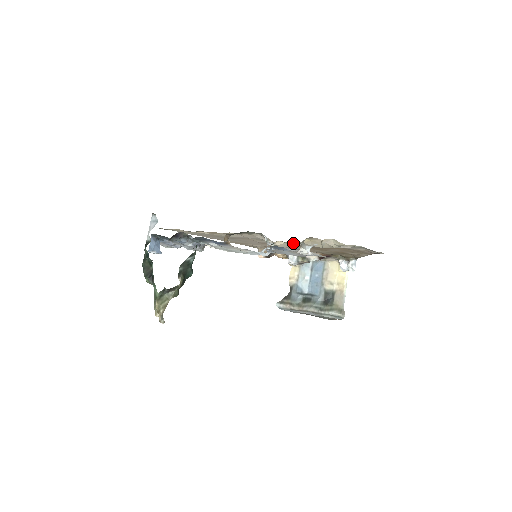
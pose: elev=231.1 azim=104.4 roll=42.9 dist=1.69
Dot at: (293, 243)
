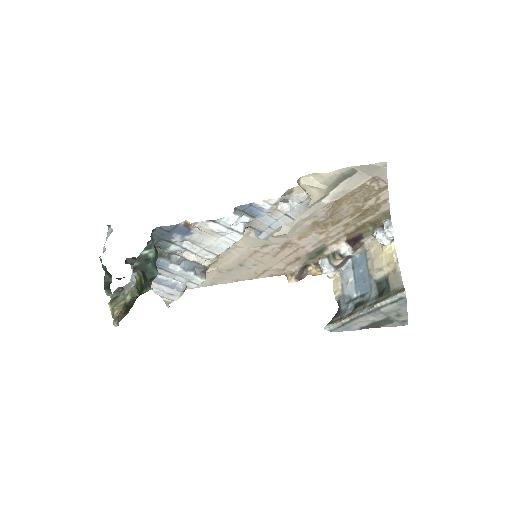
Dot at: occluded
